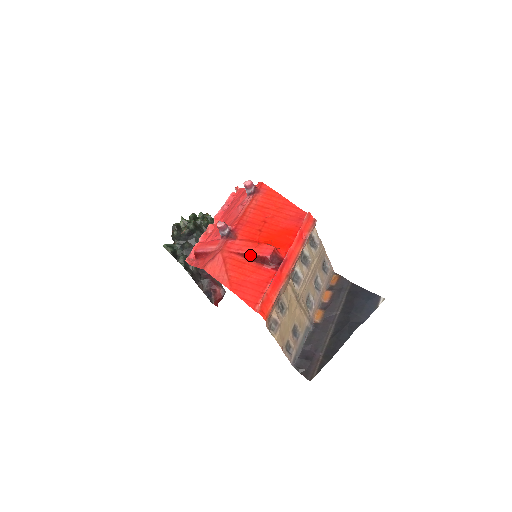
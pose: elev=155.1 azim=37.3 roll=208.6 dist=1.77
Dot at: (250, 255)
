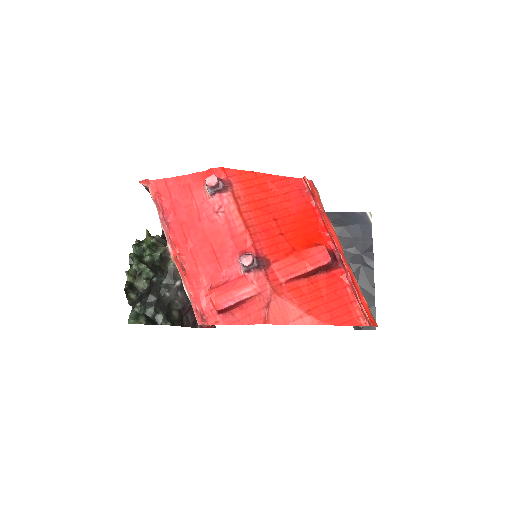
Dot at: (308, 273)
